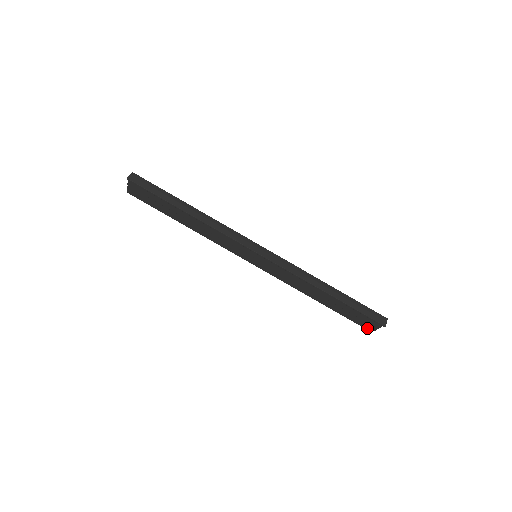
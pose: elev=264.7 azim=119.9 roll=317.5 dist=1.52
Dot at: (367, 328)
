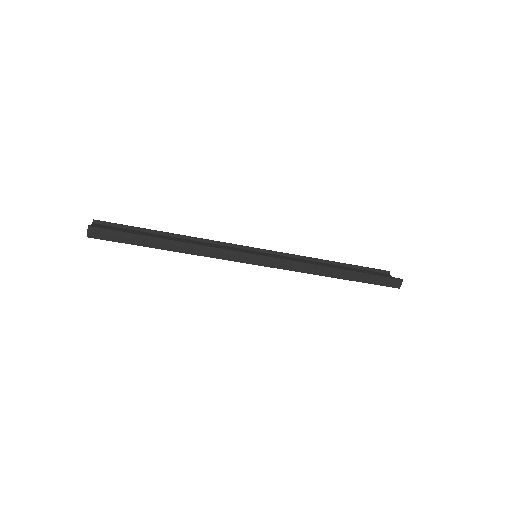
Dot at: (383, 274)
